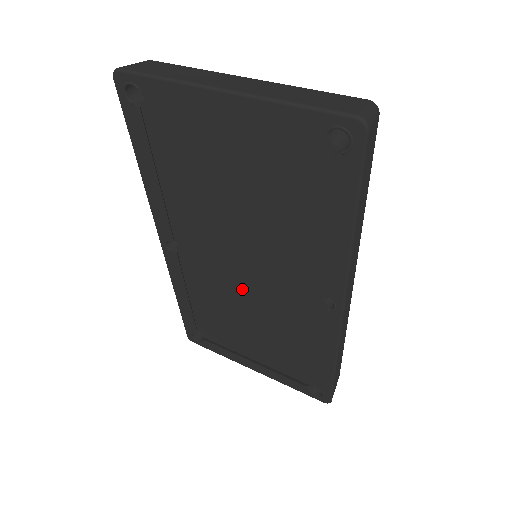
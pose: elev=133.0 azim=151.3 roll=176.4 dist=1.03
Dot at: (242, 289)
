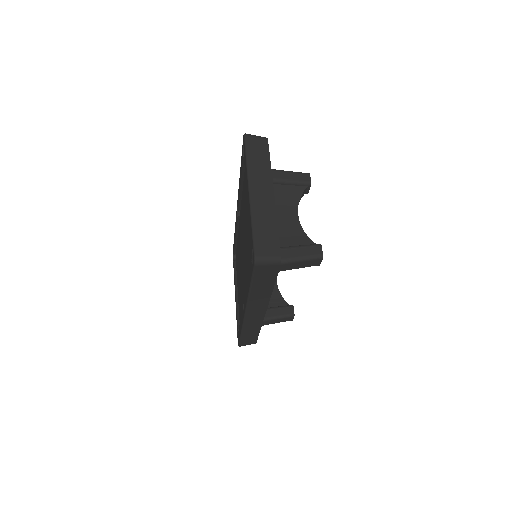
Dot at: occluded
